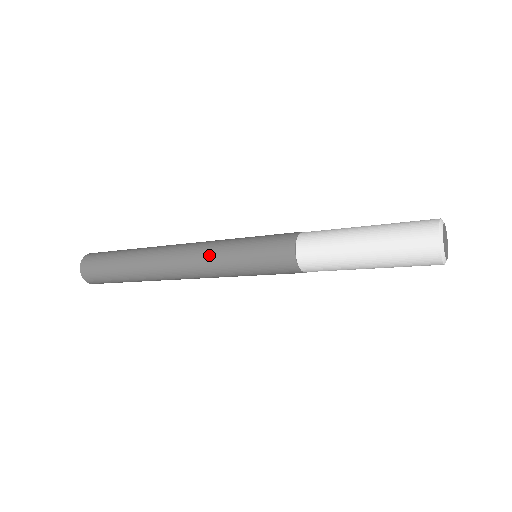
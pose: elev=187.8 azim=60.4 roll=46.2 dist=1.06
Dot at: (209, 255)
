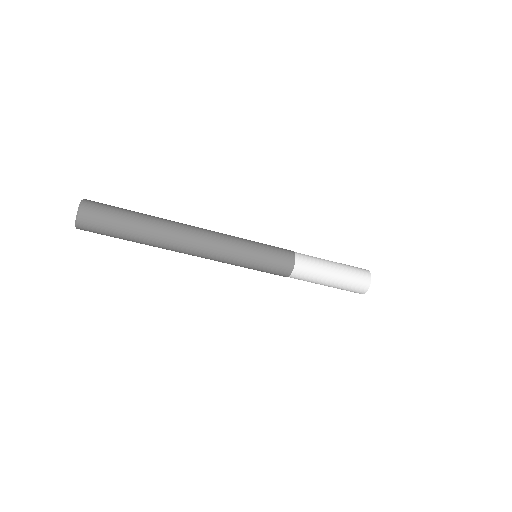
Dot at: (231, 240)
